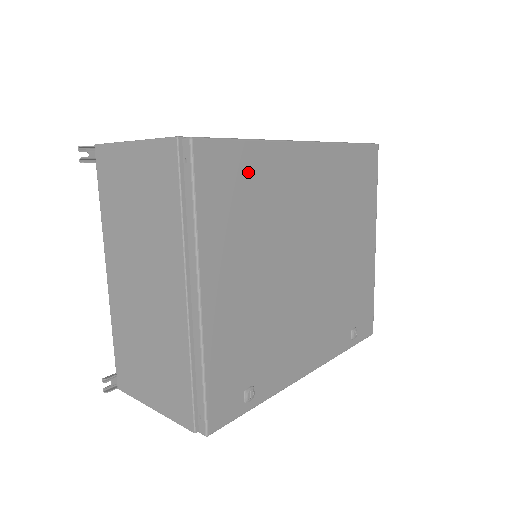
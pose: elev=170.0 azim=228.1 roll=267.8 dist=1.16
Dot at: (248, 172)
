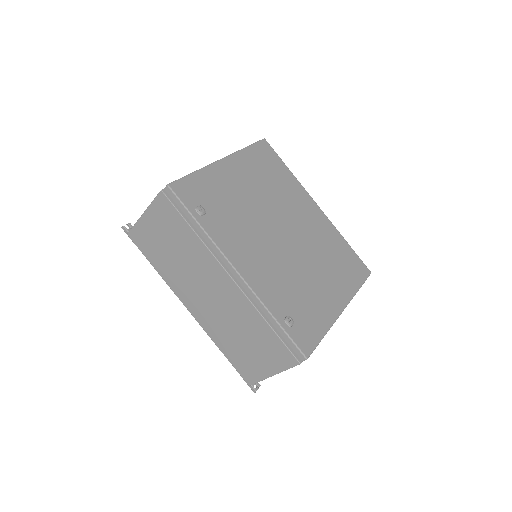
Dot at: (279, 170)
